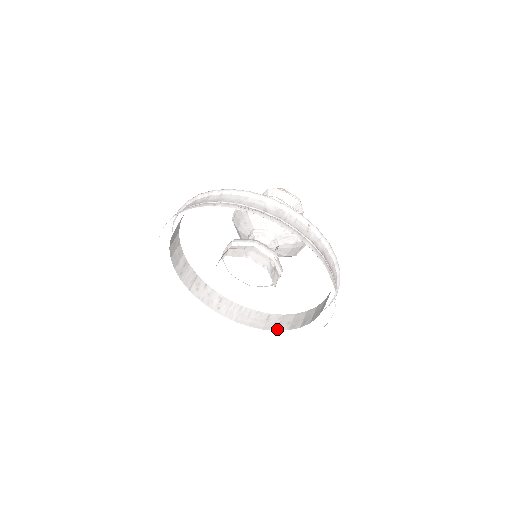
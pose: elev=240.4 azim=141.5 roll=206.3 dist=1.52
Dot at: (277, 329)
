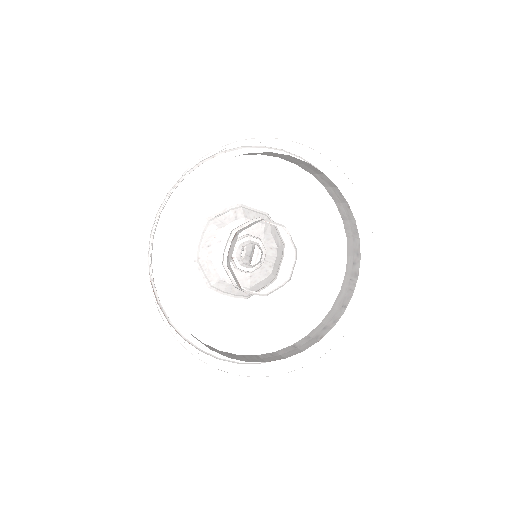
Dot at: (319, 339)
